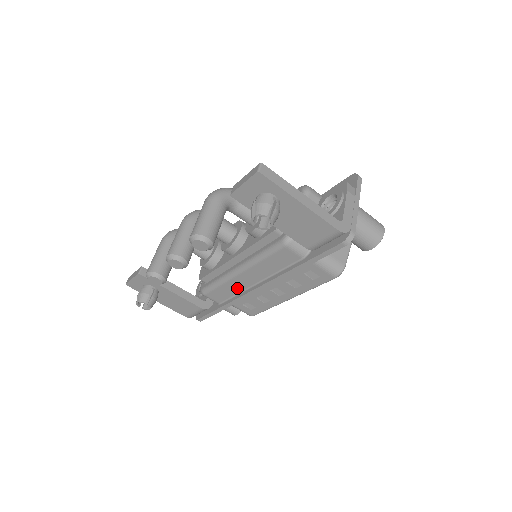
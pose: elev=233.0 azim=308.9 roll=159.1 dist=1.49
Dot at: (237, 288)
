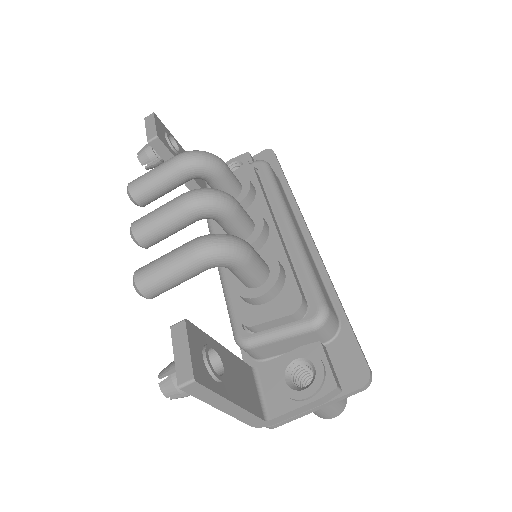
Dot at: occluded
